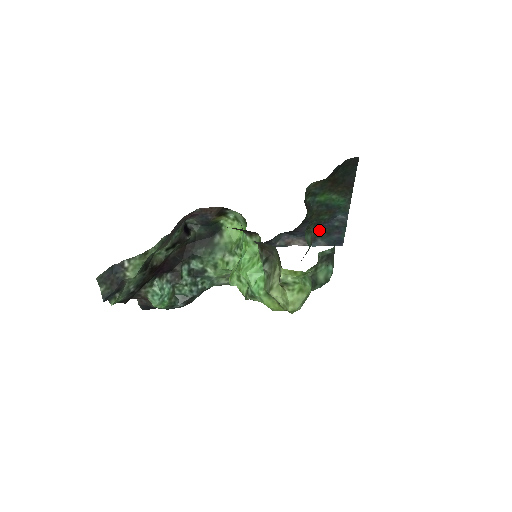
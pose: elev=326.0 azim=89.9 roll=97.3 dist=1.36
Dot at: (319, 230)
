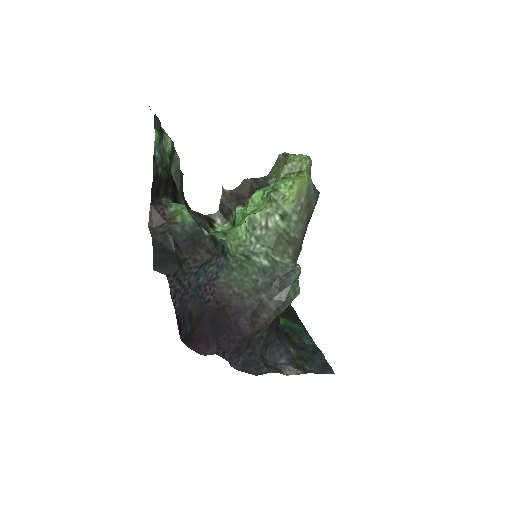
Dot at: (300, 356)
